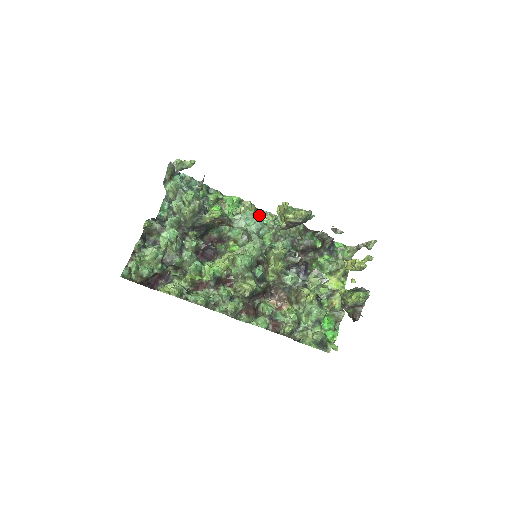
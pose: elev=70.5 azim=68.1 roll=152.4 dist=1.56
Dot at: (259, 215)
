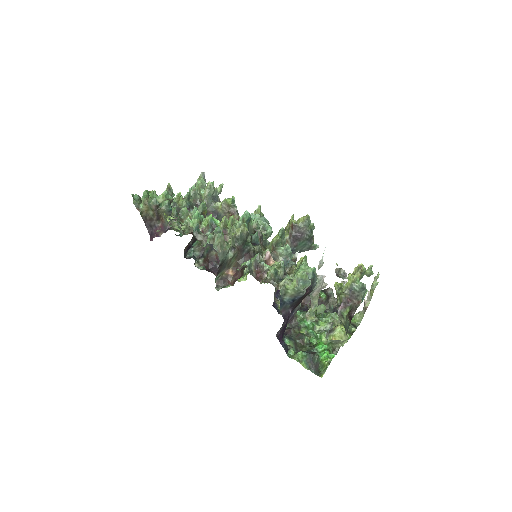
Dot at: occluded
